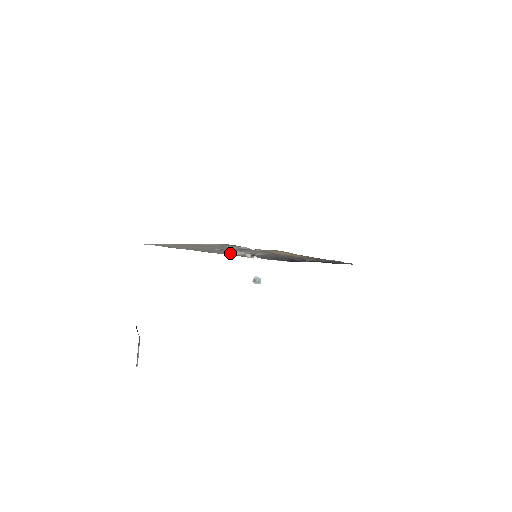
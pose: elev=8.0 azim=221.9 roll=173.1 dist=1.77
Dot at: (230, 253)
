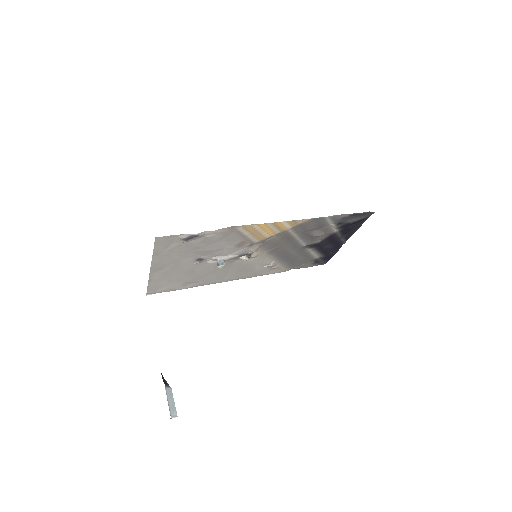
Dot at: (214, 261)
